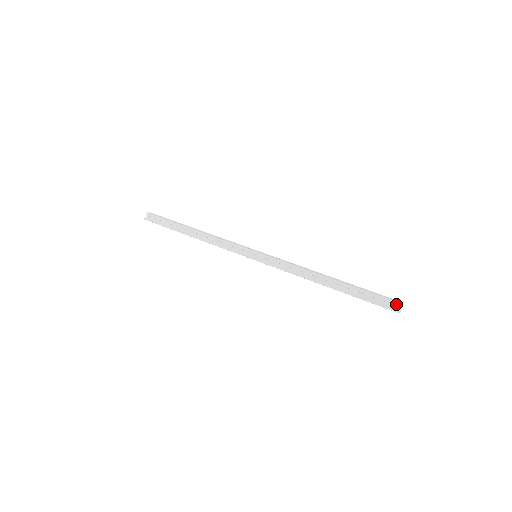
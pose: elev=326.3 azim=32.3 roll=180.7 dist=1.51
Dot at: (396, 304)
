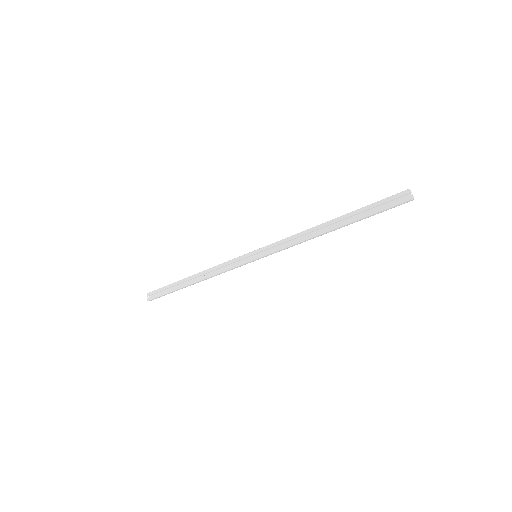
Dot at: (403, 194)
